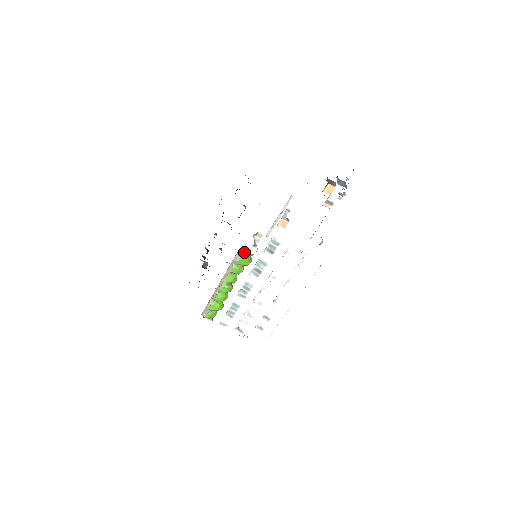
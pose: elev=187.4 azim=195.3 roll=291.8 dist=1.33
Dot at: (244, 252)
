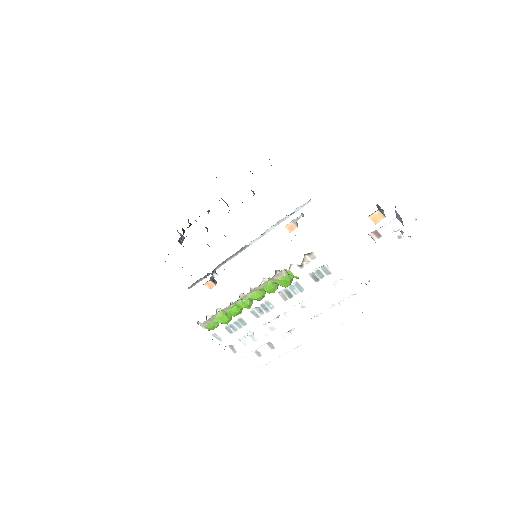
Dot at: (290, 272)
